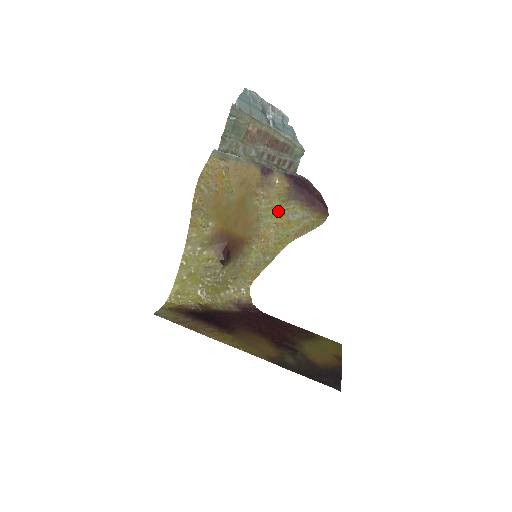
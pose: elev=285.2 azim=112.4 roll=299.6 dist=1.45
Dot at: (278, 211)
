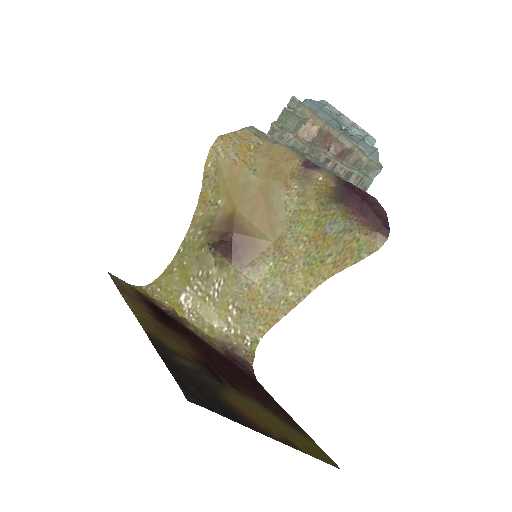
Dot at: (313, 218)
